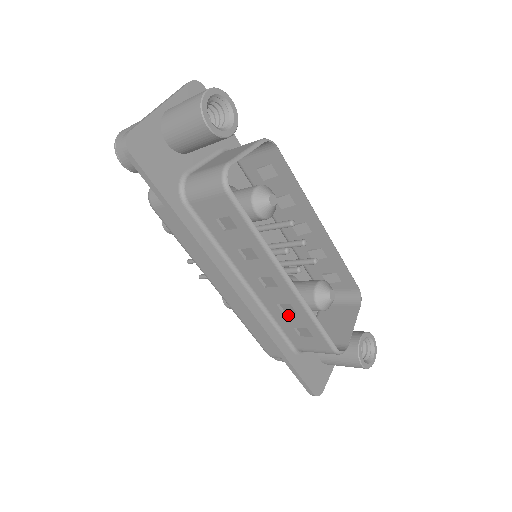
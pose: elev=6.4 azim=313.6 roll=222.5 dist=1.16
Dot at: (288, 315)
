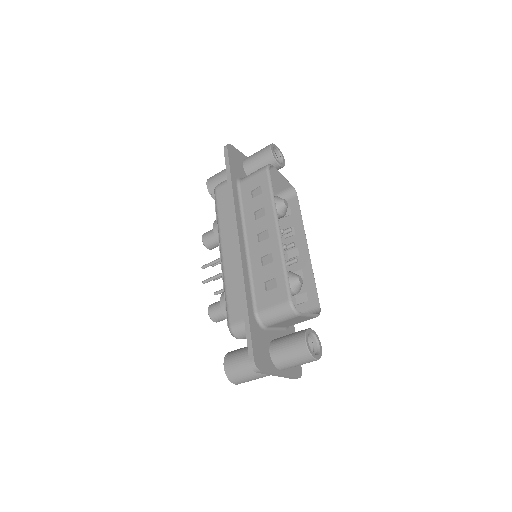
Dot at: (266, 268)
